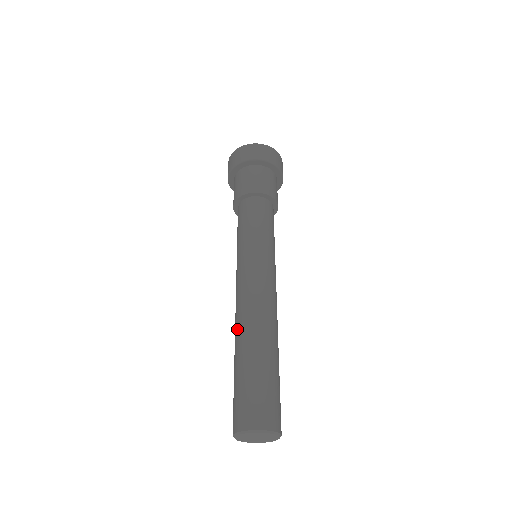
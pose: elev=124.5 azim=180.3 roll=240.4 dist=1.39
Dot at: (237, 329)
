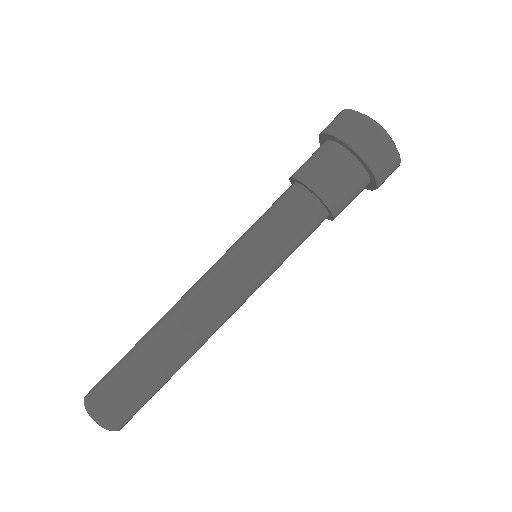
Dot at: occluded
